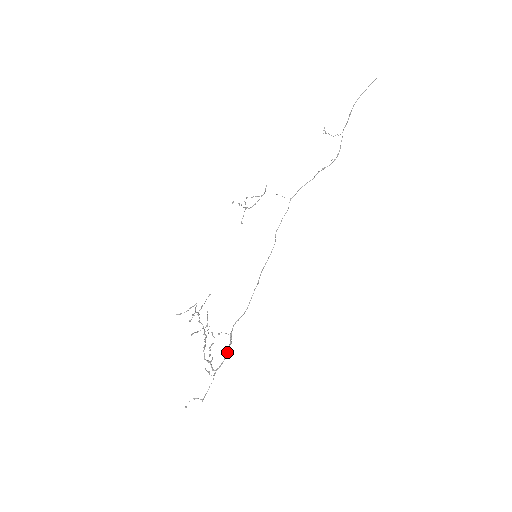
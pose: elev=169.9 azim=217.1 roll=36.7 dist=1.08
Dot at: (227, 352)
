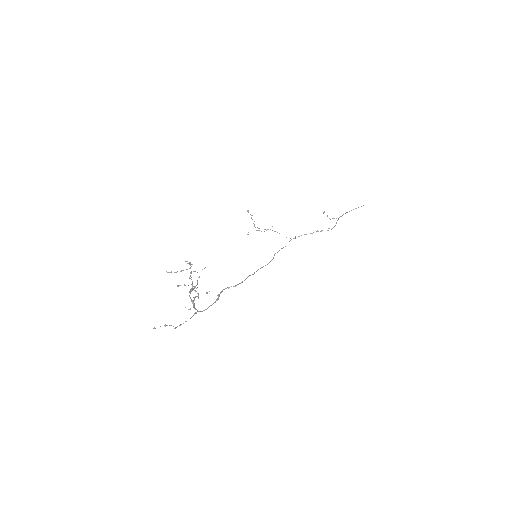
Dot at: (212, 304)
